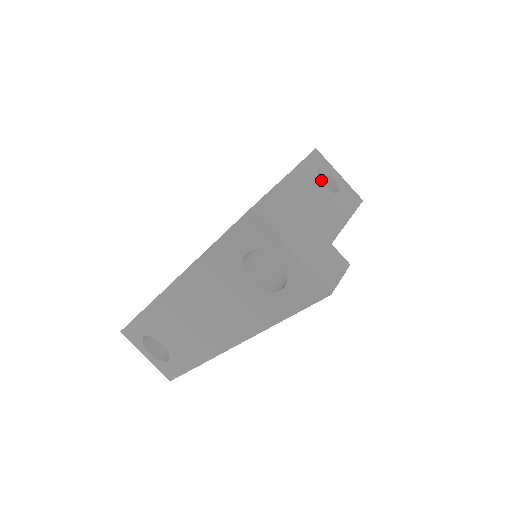
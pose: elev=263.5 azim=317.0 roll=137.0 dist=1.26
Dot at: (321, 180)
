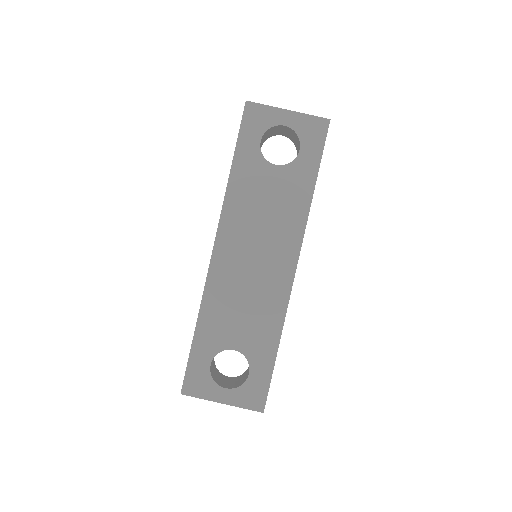
Dot at: occluded
